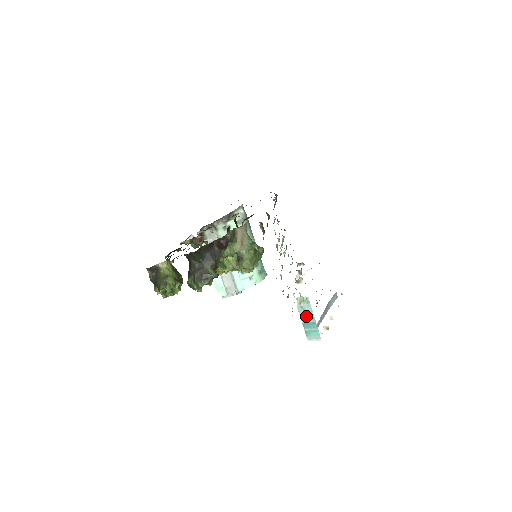
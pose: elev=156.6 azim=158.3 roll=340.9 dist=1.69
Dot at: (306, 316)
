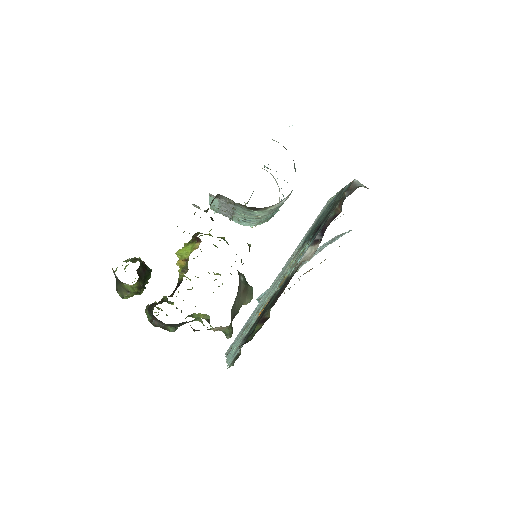
Dot at: occluded
